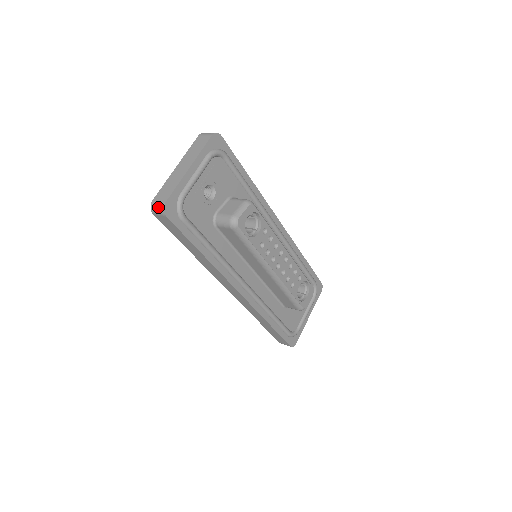
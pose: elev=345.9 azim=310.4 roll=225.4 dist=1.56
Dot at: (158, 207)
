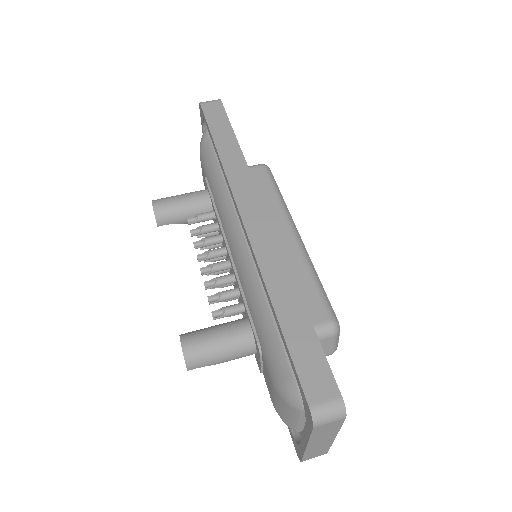
Dot at: occluded
